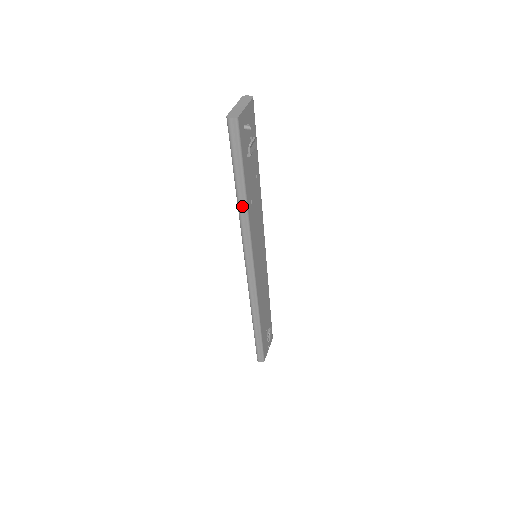
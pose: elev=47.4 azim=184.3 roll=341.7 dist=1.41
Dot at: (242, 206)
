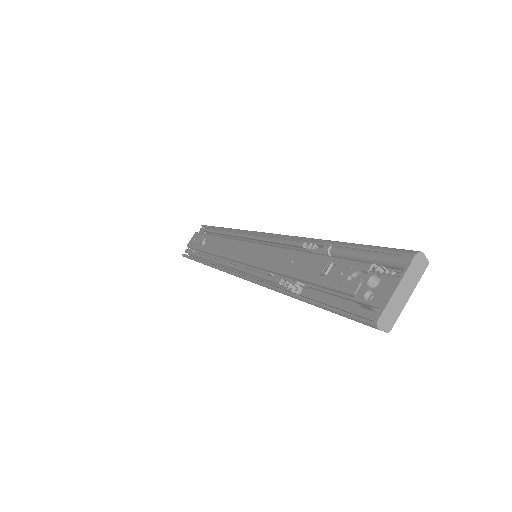
Dot at: (292, 296)
